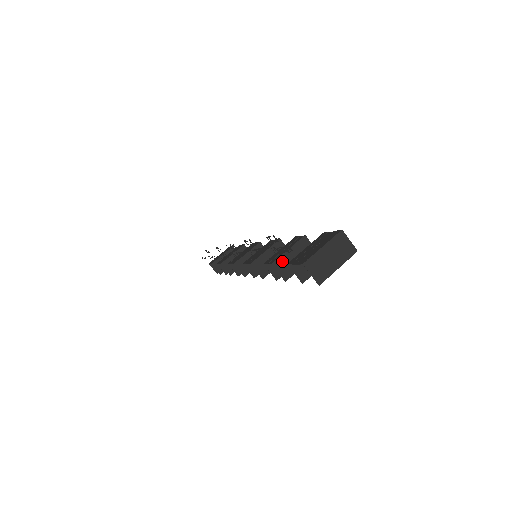
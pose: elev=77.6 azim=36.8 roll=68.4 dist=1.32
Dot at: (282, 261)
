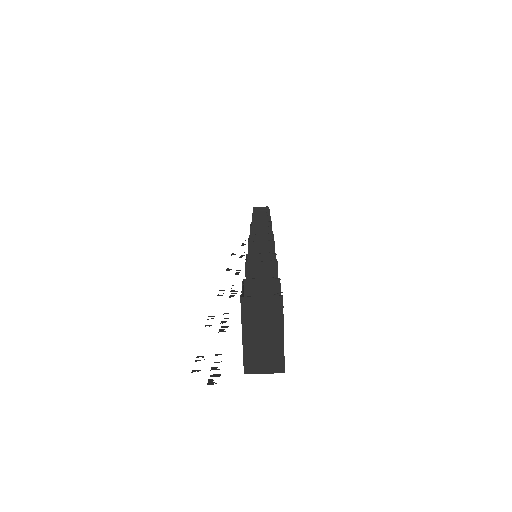
Dot at: occluded
